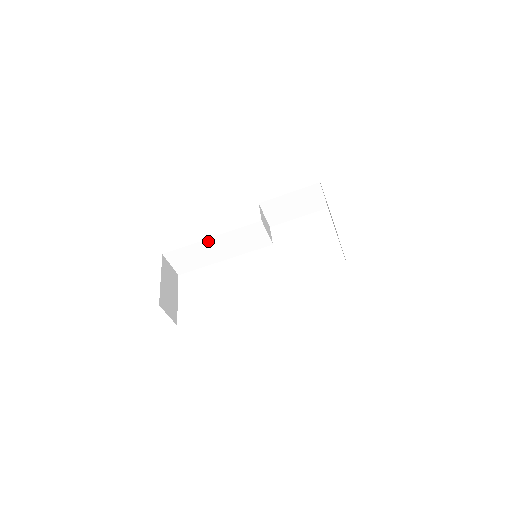
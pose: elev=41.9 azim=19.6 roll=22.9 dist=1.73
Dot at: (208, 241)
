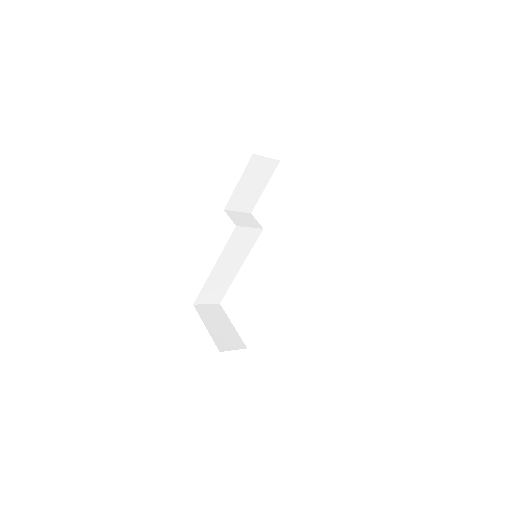
Dot at: (214, 271)
